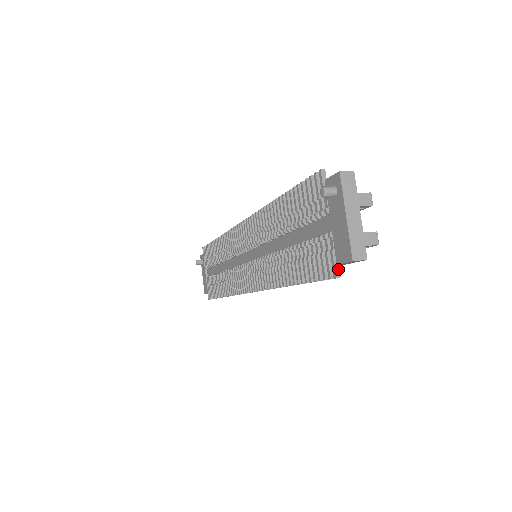
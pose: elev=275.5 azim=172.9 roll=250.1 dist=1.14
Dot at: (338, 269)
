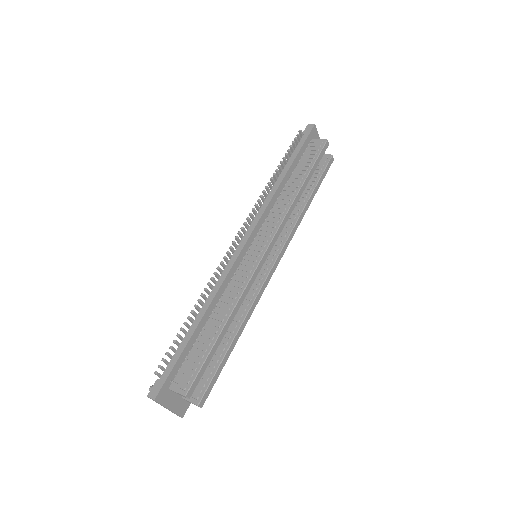
Dot at: occluded
